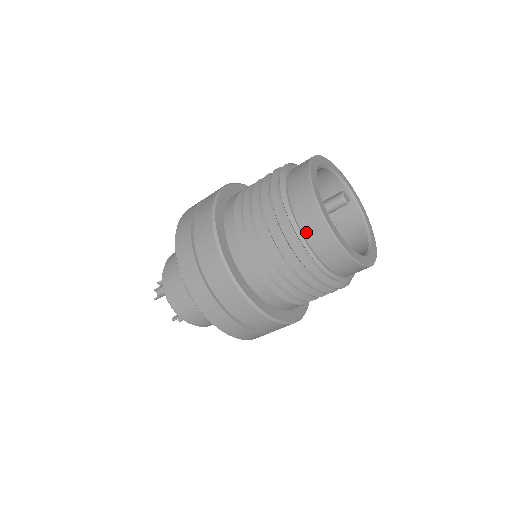
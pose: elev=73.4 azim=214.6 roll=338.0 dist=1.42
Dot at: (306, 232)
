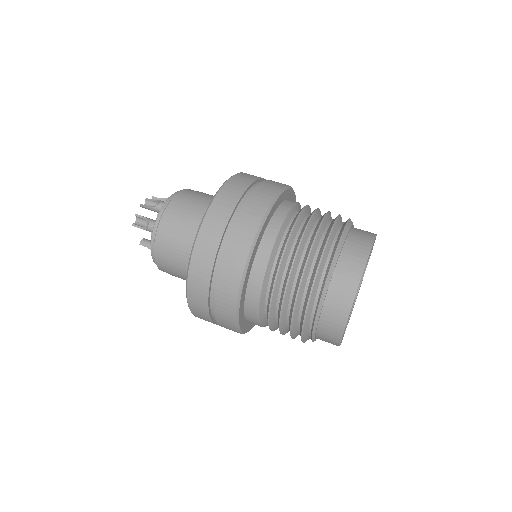
Dot at: (322, 324)
